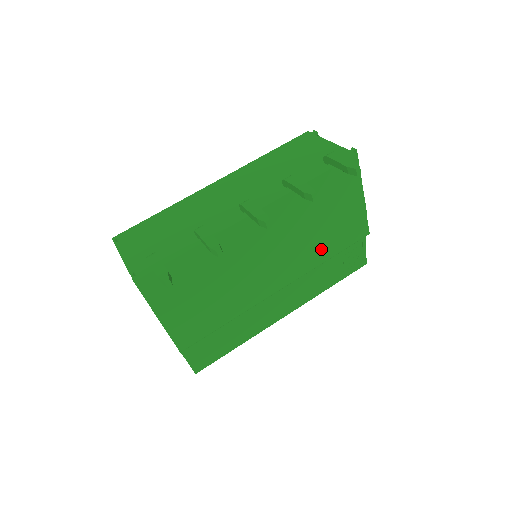
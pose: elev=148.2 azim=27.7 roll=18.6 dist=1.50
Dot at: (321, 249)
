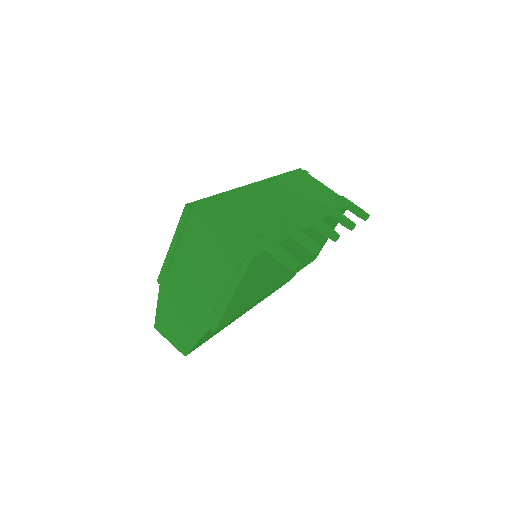
Dot at: (301, 263)
